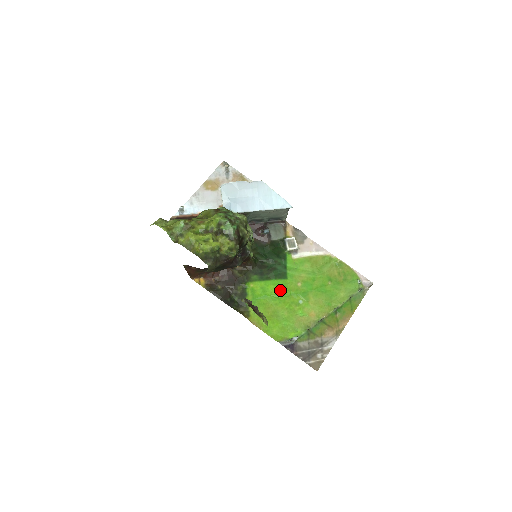
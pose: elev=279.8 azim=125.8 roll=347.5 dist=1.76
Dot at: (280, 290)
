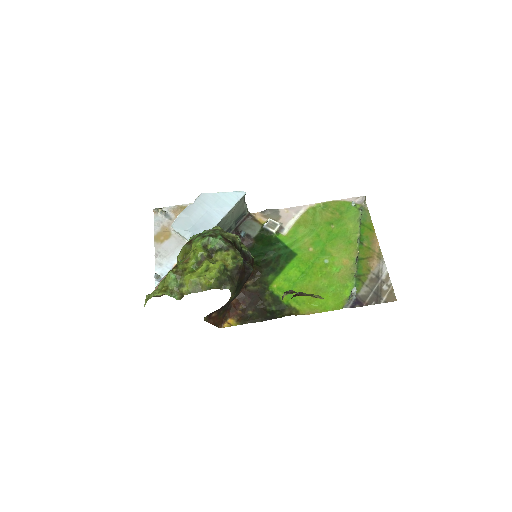
Dot at: (301, 268)
